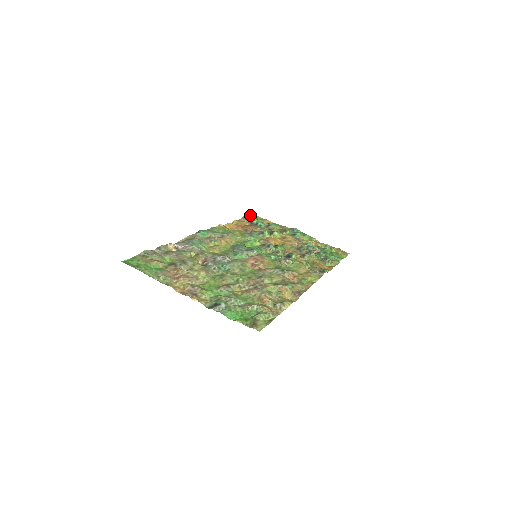
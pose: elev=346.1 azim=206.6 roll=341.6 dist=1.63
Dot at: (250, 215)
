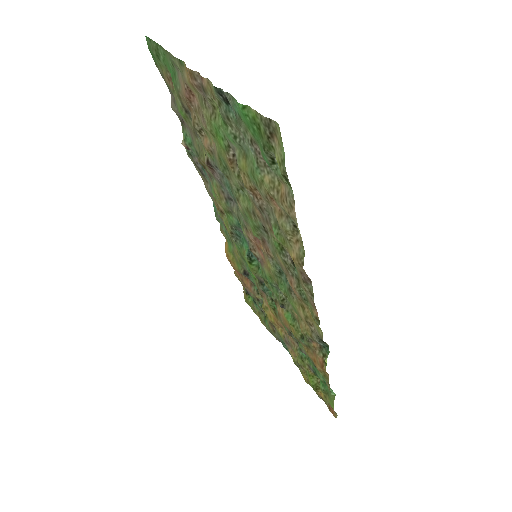
Dot at: (244, 297)
